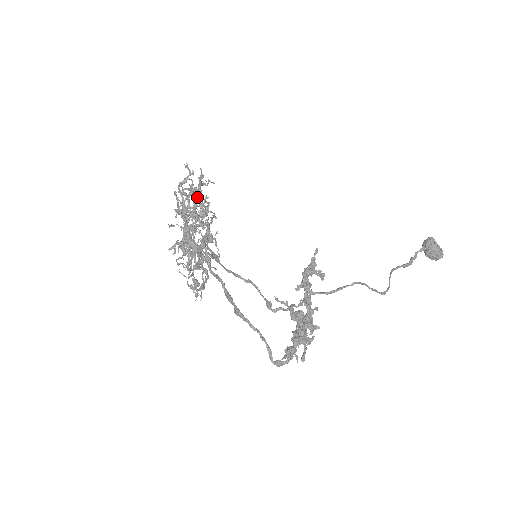
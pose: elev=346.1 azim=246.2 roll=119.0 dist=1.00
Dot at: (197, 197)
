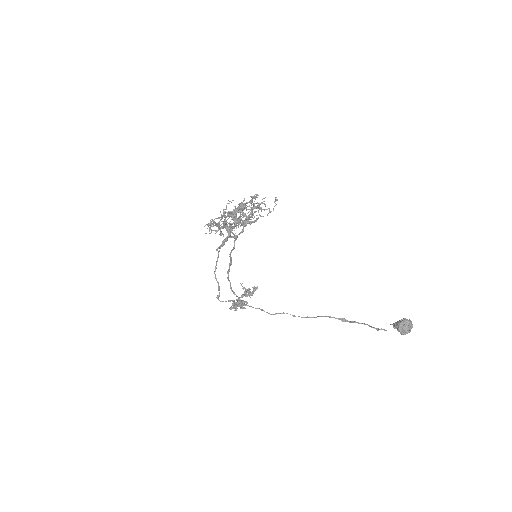
Dot at: (233, 216)
